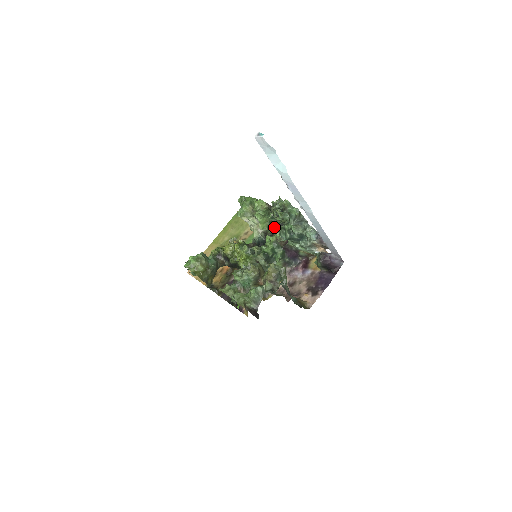
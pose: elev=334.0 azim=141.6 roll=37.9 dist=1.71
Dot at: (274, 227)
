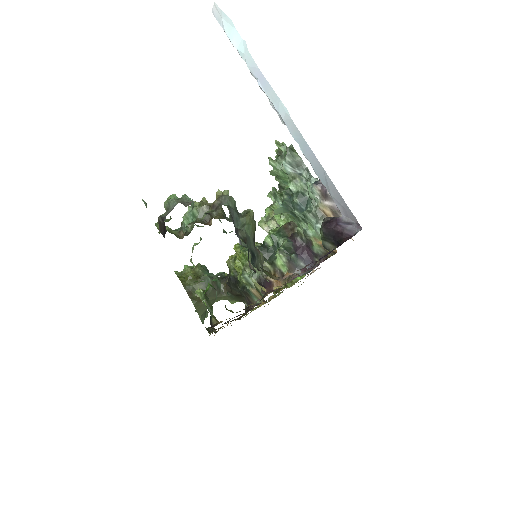
Dot at: occluded
